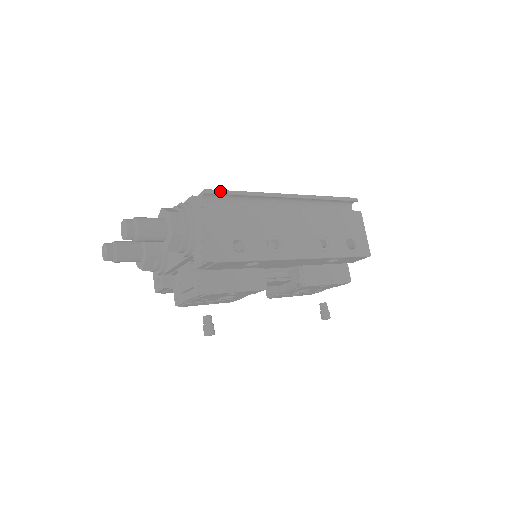
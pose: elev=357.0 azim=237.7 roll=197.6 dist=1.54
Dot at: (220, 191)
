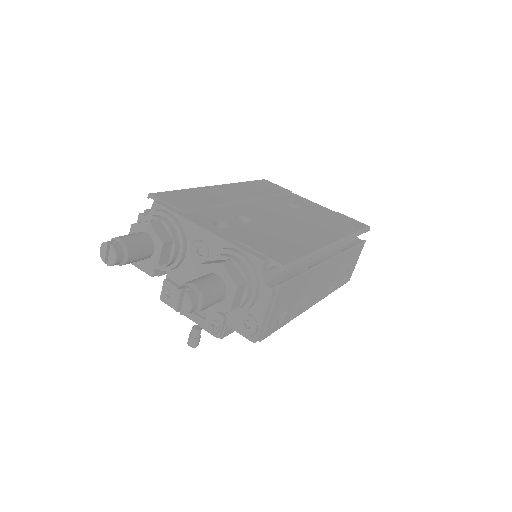
Dot at: (294, 264)
